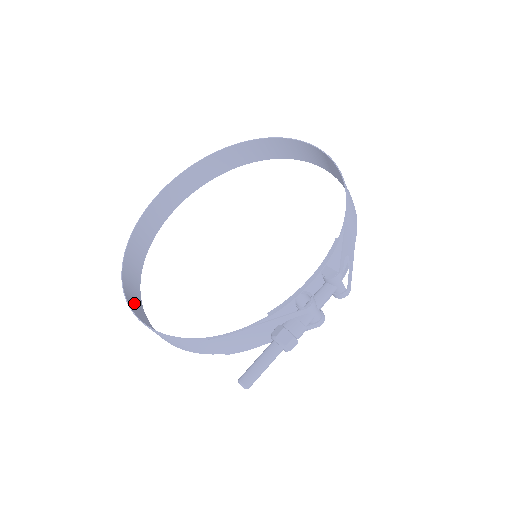
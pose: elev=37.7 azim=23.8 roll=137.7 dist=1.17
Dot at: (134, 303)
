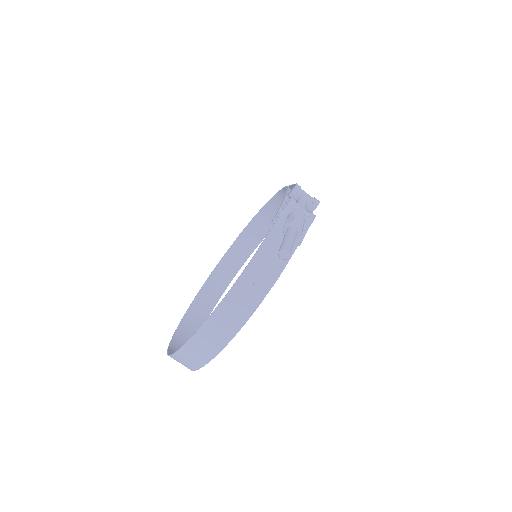
Dot at: (189, 357)
